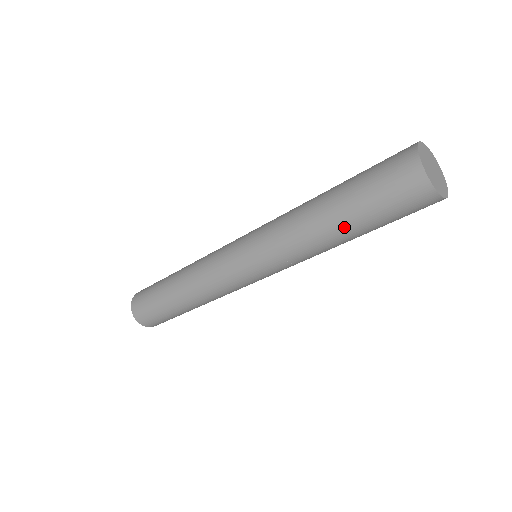
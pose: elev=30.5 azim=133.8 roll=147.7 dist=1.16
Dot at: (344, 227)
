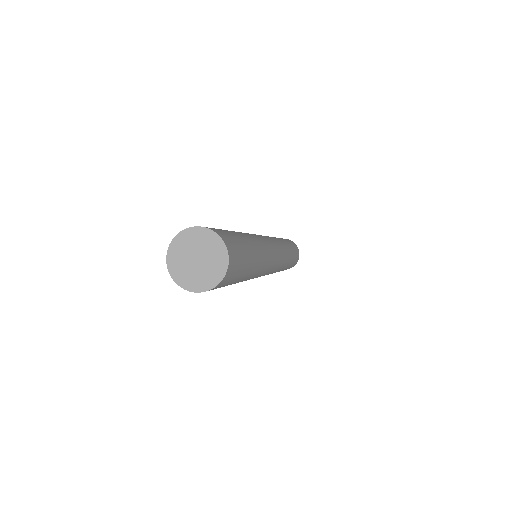
Dot at: occluded
